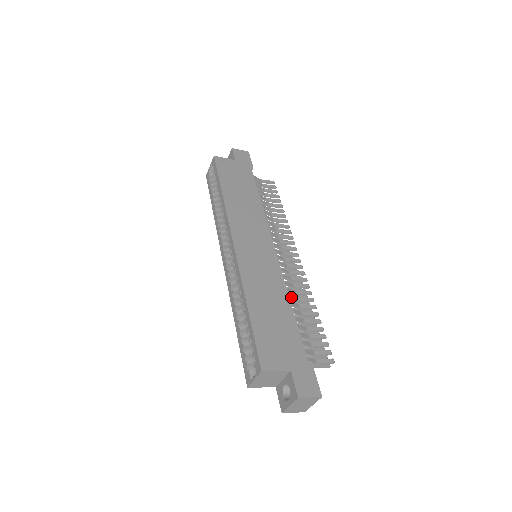
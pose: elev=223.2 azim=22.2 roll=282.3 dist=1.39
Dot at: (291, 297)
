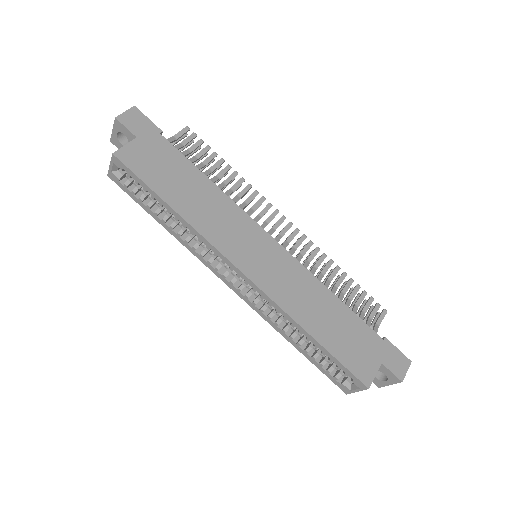
Dot at: (320, 279)
